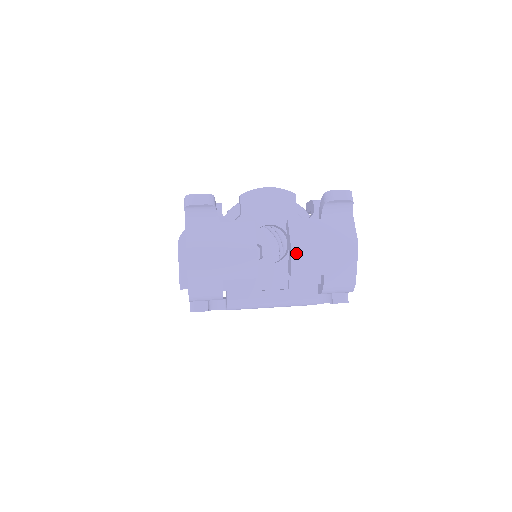
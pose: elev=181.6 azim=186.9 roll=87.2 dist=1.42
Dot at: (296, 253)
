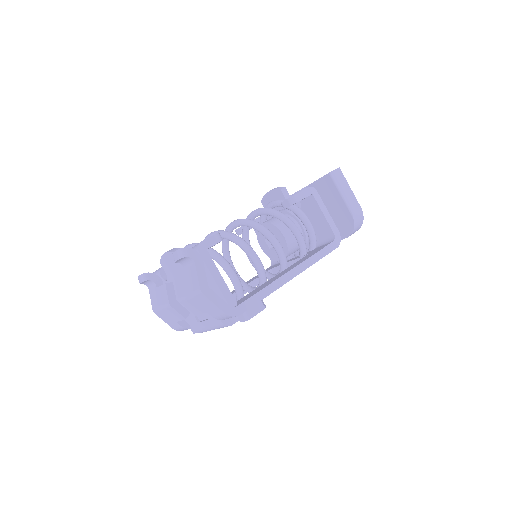
Dot at: (183, 303)
